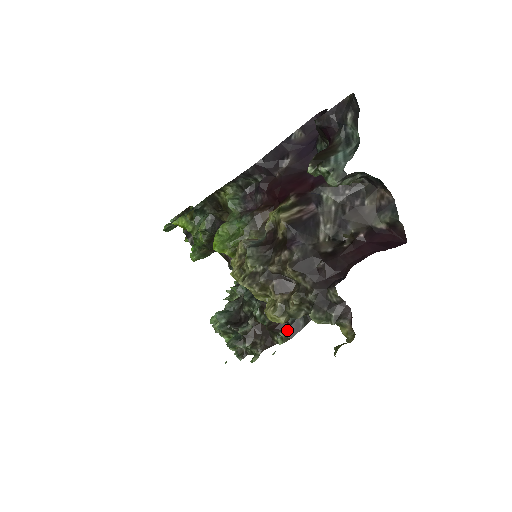
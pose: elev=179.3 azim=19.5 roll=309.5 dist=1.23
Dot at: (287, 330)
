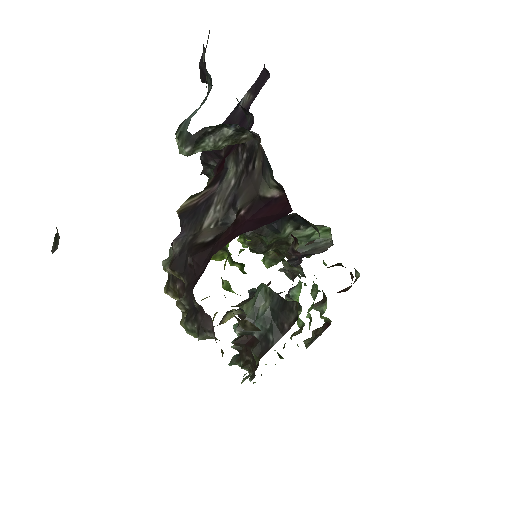
Dot at: (255, 347)
